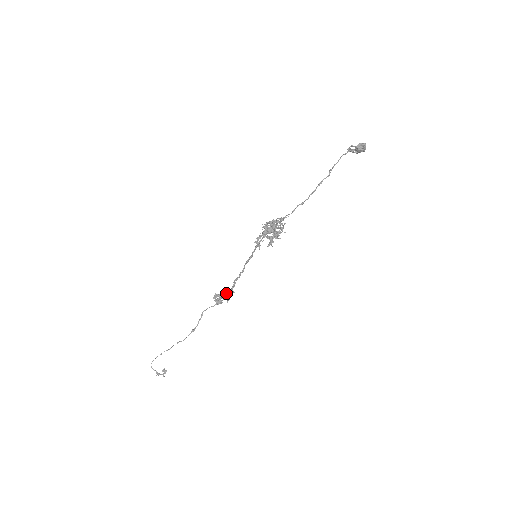
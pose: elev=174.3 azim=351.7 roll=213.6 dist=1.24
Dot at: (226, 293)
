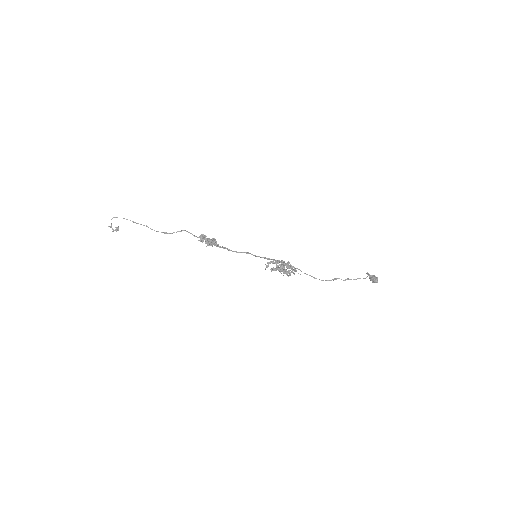
Dot at: occluded
